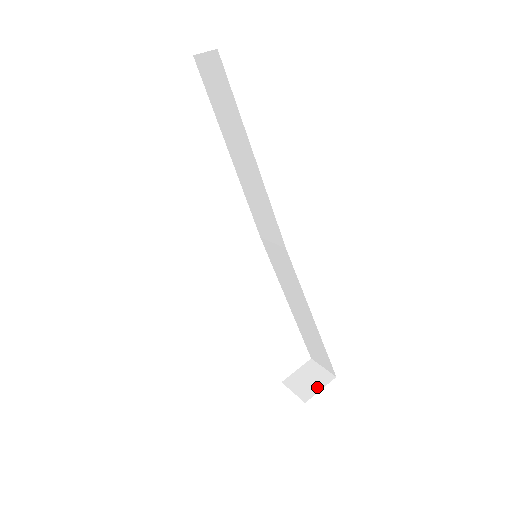
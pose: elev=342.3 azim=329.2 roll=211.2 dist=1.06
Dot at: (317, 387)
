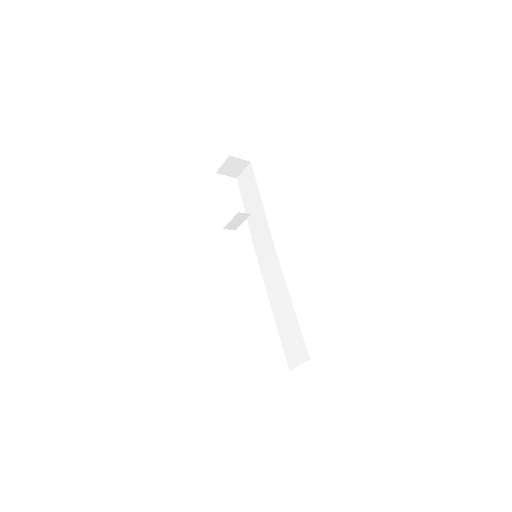
Dot at: occluded
